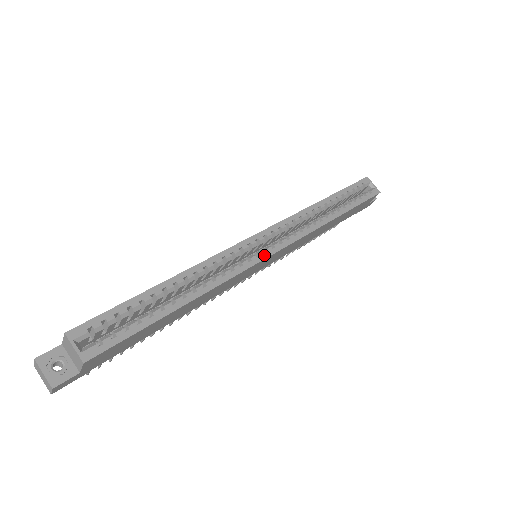
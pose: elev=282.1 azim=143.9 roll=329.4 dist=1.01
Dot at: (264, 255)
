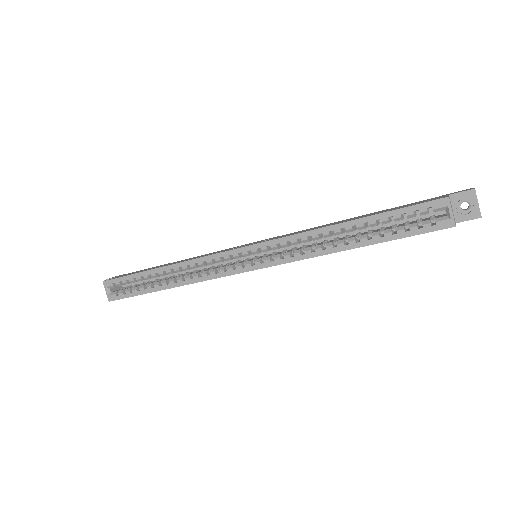
Dot at: (240, 270)
